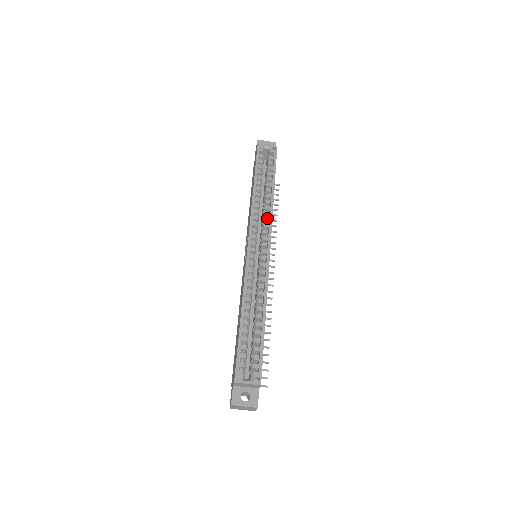
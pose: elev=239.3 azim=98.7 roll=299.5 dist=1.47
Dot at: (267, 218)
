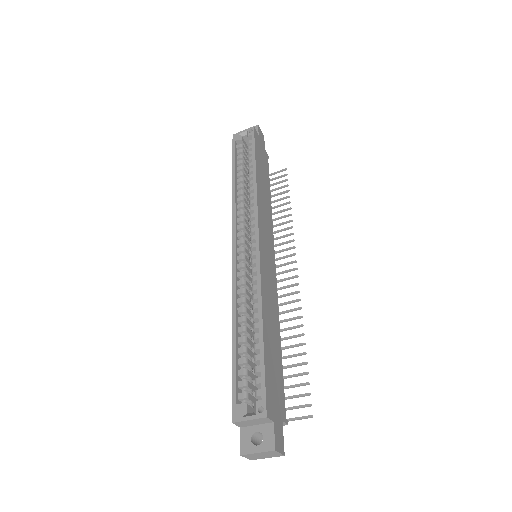
Dot at: (253, 207)
